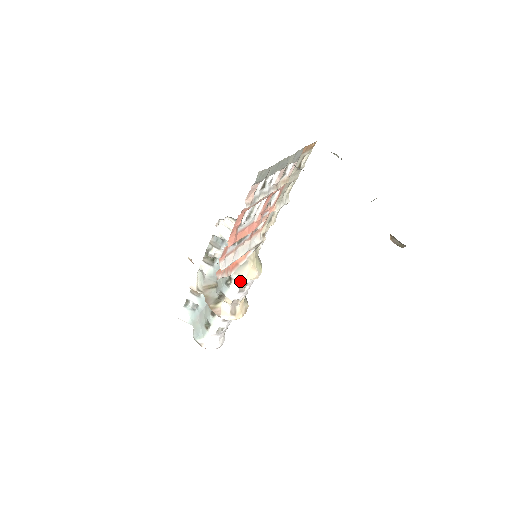
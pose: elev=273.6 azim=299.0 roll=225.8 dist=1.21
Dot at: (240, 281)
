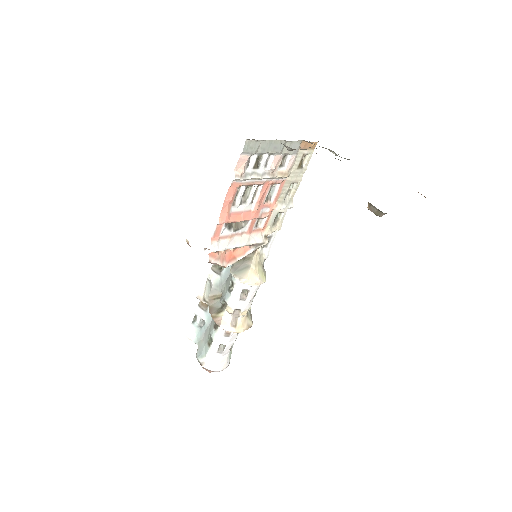
Dot at: (241, 286)
